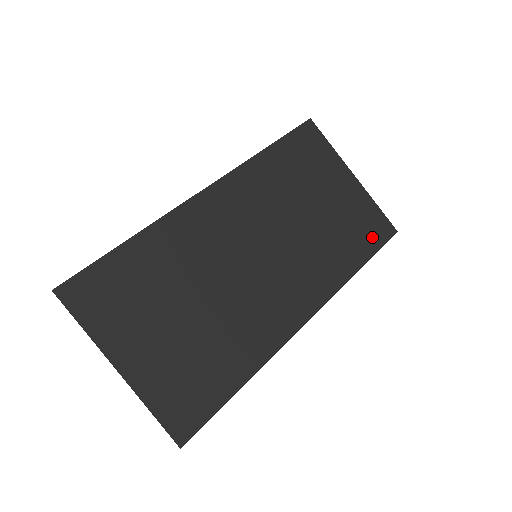
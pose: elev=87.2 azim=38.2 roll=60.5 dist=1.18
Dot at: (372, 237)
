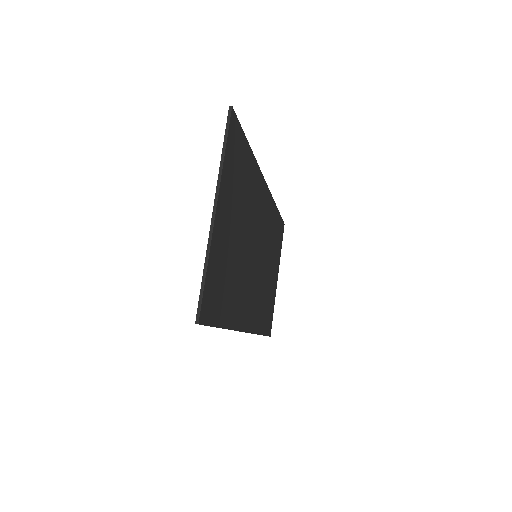
Dot at: (268, 324)
